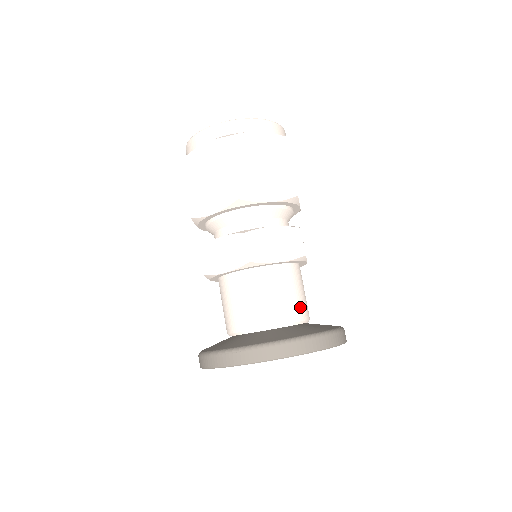
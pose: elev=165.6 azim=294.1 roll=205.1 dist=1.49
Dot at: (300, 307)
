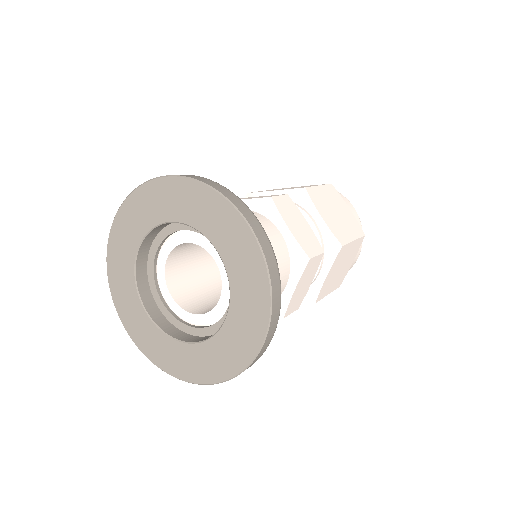
Dot at: occluded
